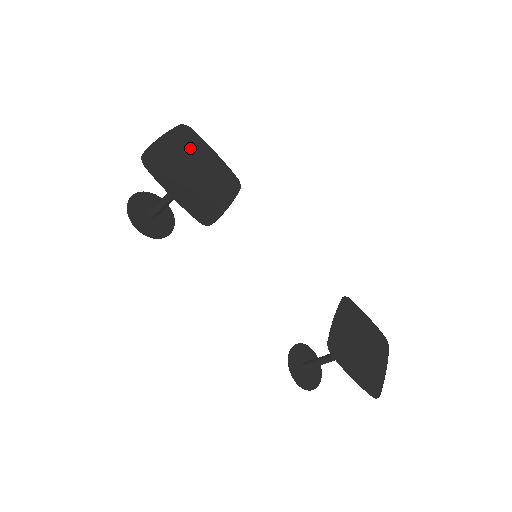
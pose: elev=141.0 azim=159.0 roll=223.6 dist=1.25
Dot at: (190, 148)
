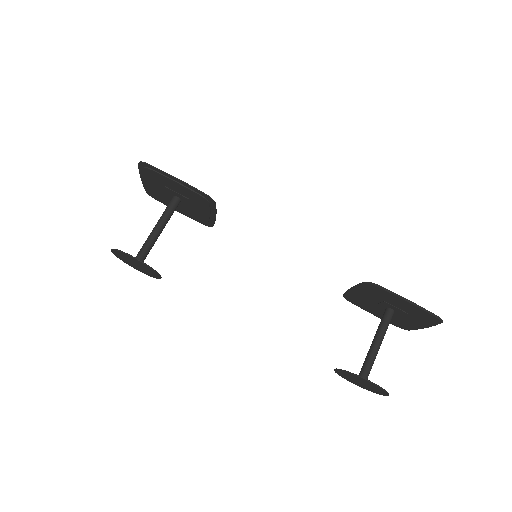
Dot at: (163, 195)
